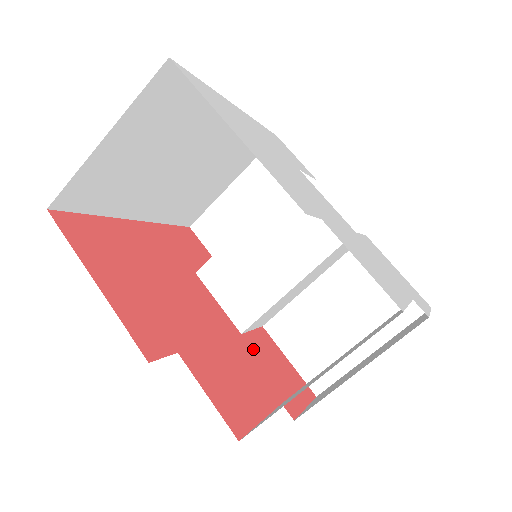
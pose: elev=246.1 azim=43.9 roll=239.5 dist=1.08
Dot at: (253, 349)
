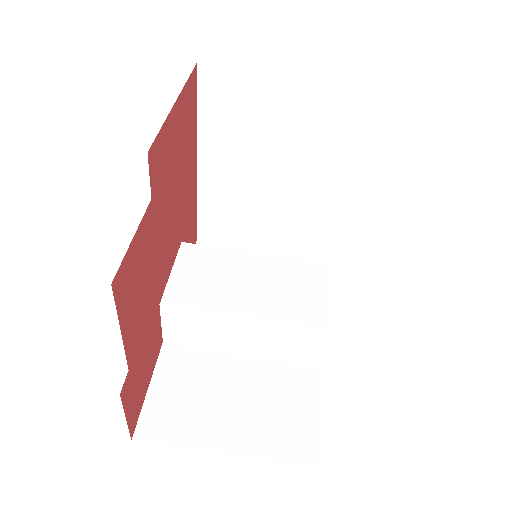
Dot at: (153, 323)
